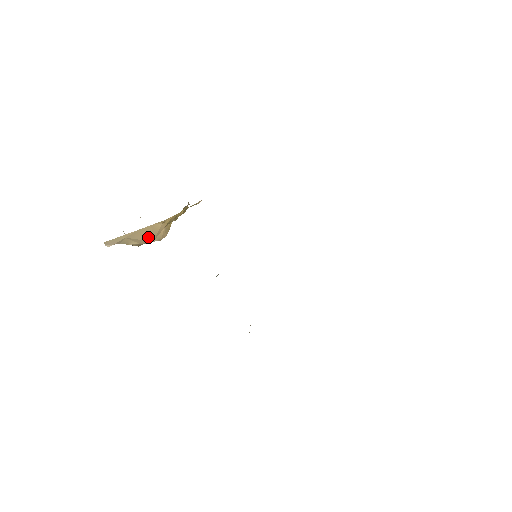
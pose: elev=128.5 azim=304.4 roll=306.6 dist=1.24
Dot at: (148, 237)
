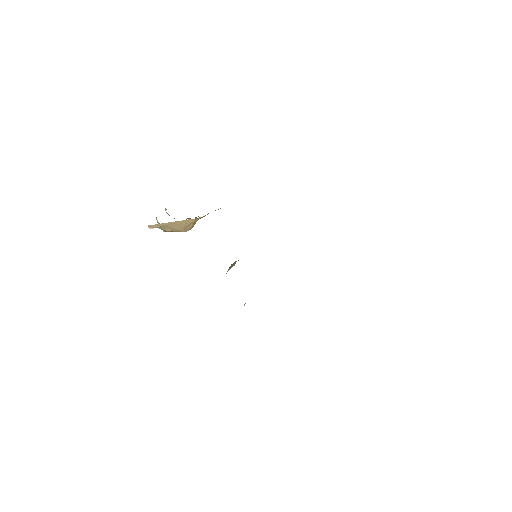
Dot at: (180, 228)
